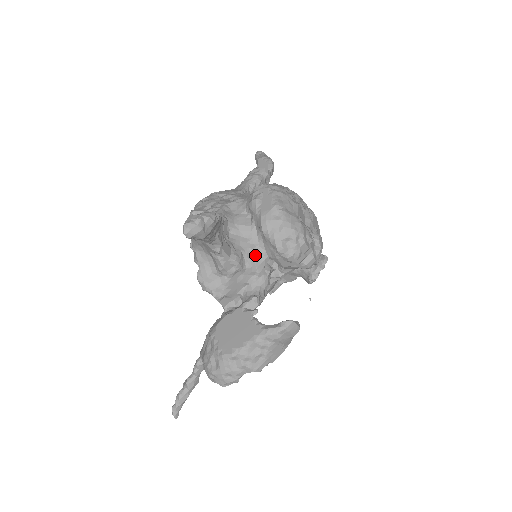
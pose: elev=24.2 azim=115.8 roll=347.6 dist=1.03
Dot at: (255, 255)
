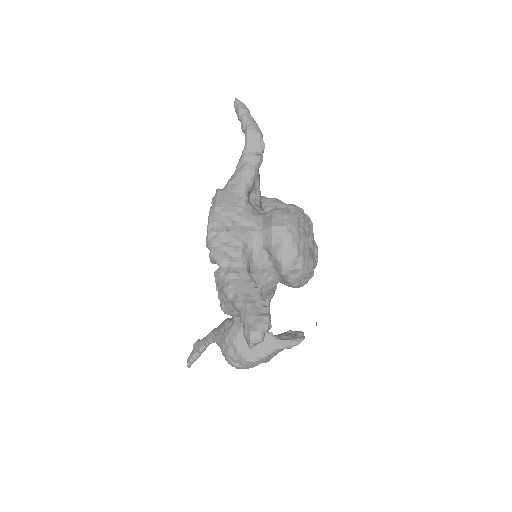
Dot at: (270, 285)
